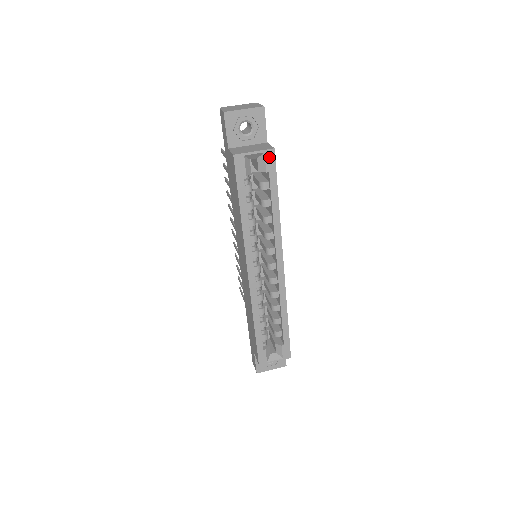
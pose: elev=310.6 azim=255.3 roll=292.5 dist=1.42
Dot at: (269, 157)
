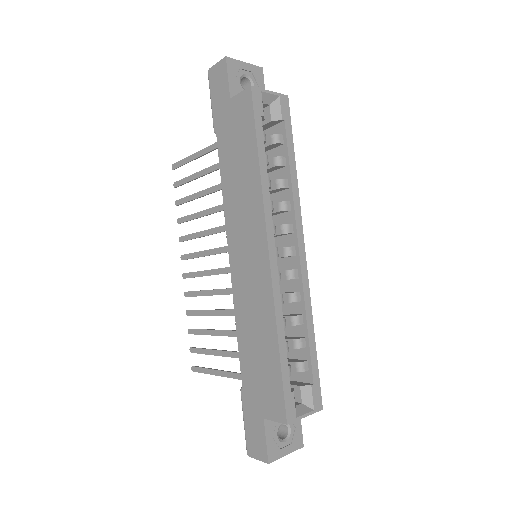
Dot at: (284, 103)
